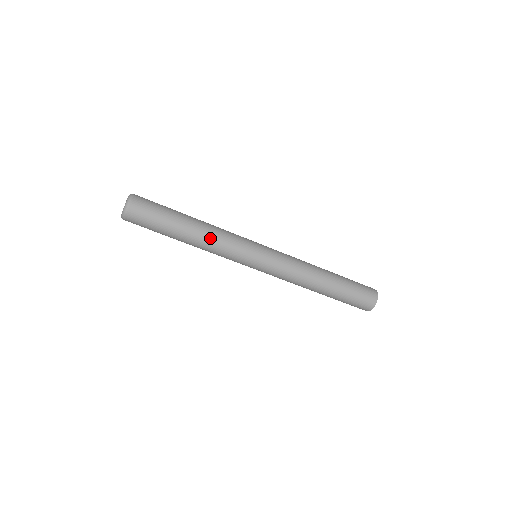
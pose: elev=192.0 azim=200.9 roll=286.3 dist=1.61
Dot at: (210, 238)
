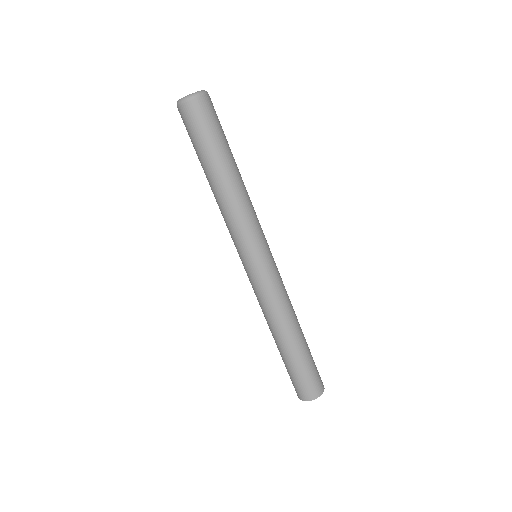
Dot at: (236, 199)
